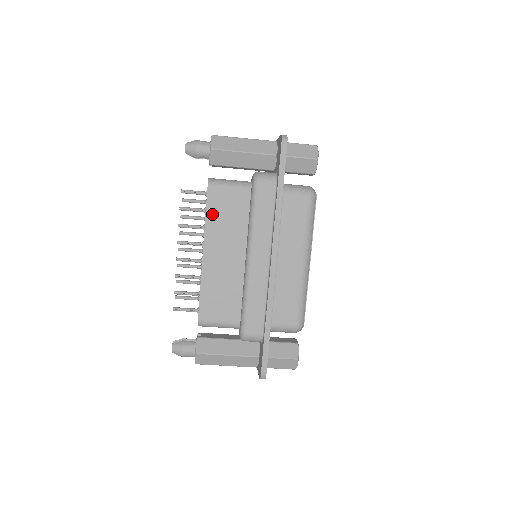
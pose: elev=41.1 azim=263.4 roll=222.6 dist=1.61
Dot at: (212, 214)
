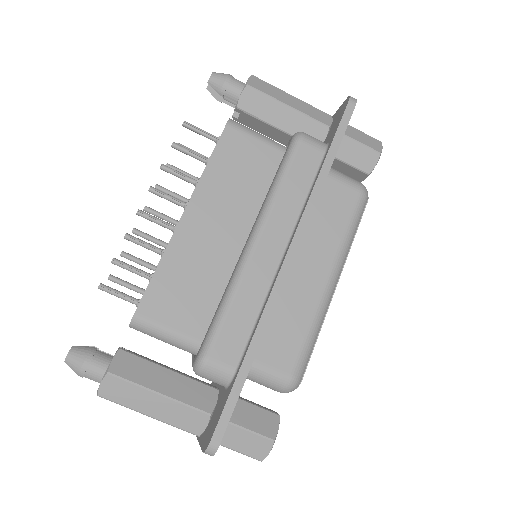
Dot at: (219, 162)
